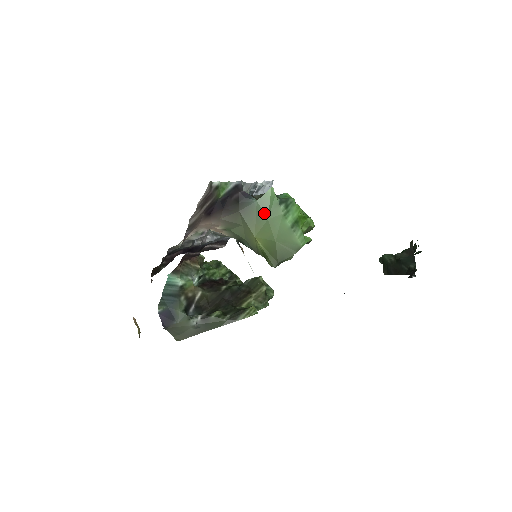
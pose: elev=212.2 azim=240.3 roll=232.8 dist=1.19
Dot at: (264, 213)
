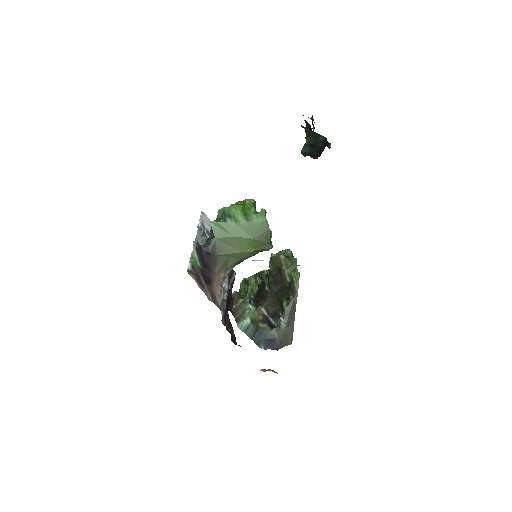
Dot at: (227, 237)
